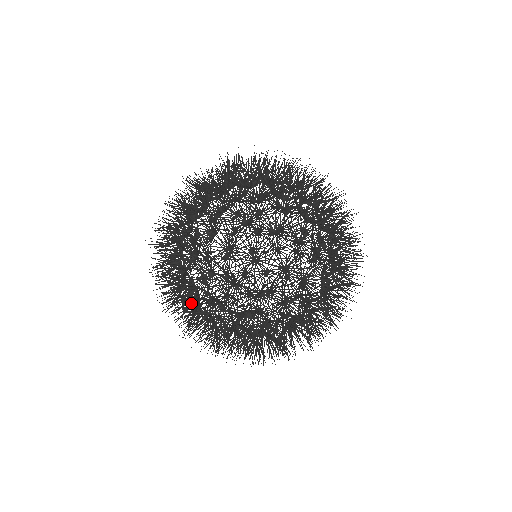
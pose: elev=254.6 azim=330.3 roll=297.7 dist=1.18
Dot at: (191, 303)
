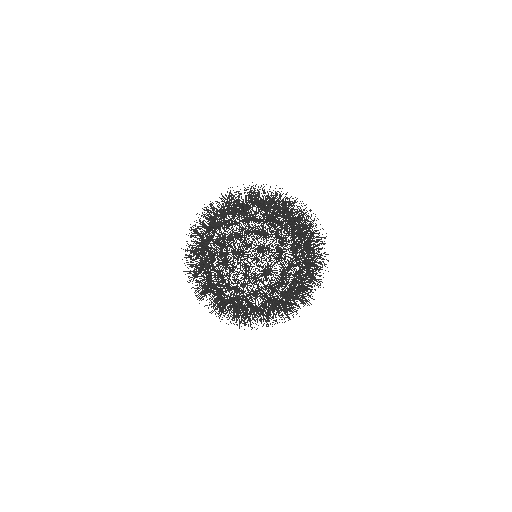
Dot at: (225, 203)
